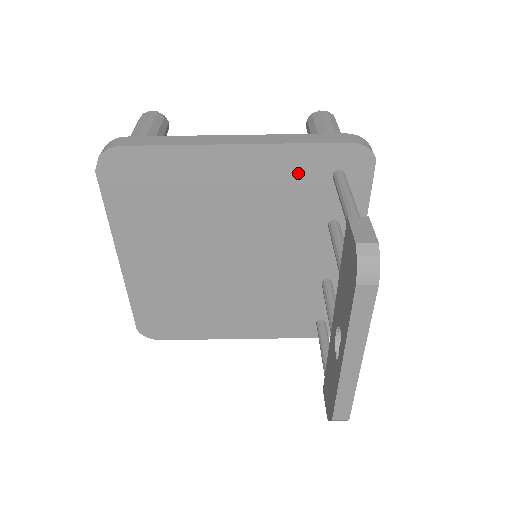
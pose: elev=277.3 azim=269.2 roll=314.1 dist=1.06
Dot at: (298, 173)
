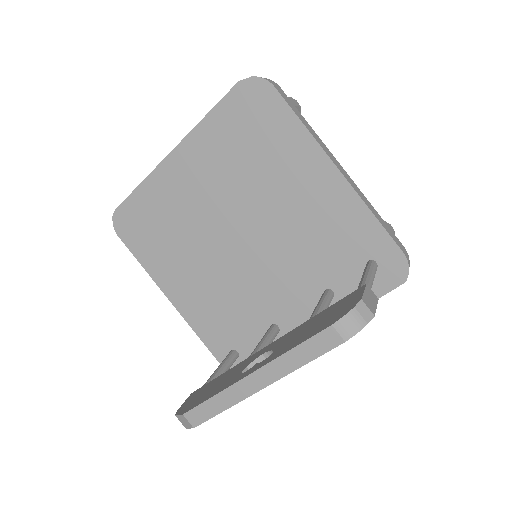
Dot at: (351, 234)
